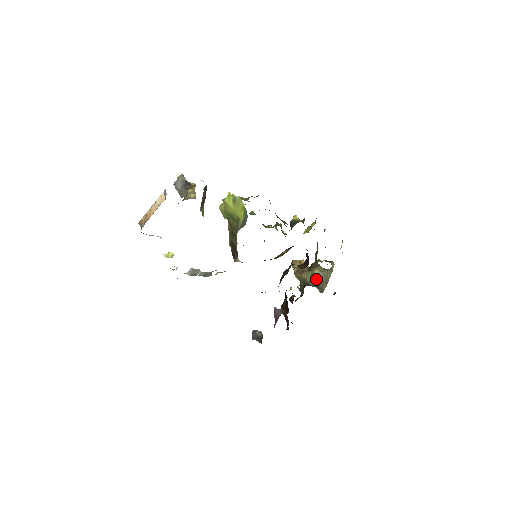
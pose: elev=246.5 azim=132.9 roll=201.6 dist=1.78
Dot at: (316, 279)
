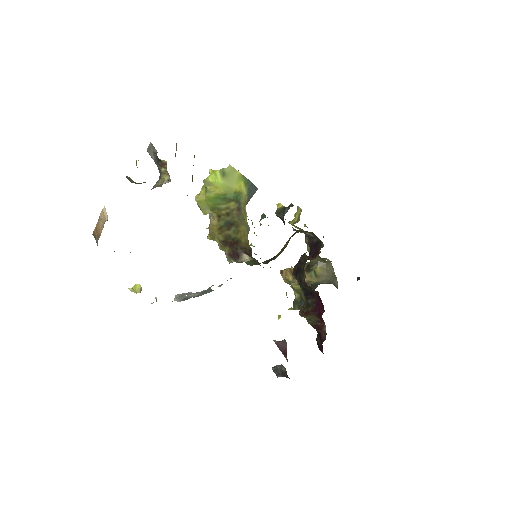
Dot at: (323, 277)
